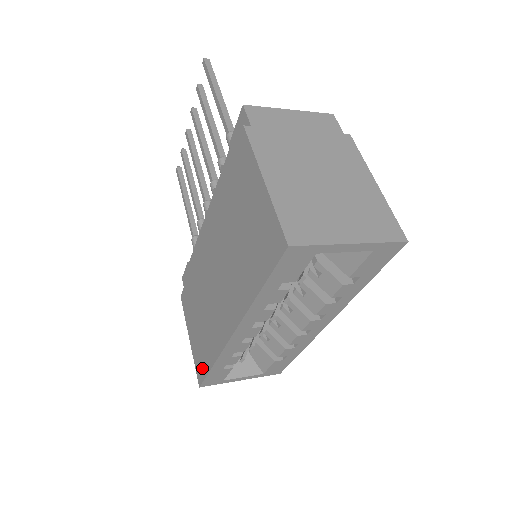
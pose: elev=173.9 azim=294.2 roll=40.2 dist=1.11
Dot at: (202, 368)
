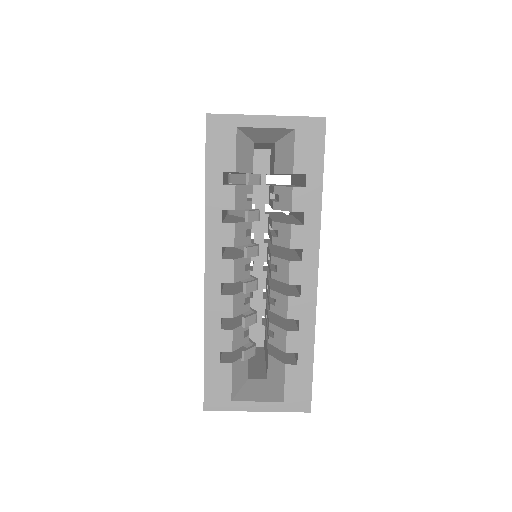
Dot at: occluded
